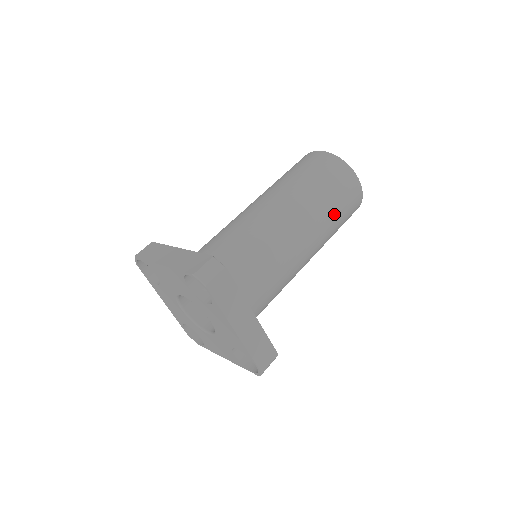
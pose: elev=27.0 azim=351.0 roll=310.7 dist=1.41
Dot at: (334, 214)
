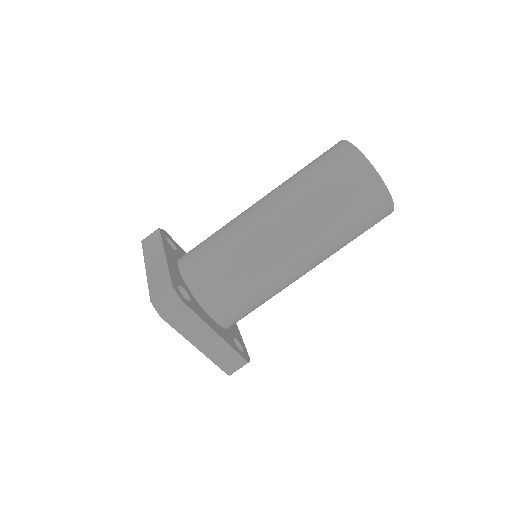
Dot at: (343, 230)
